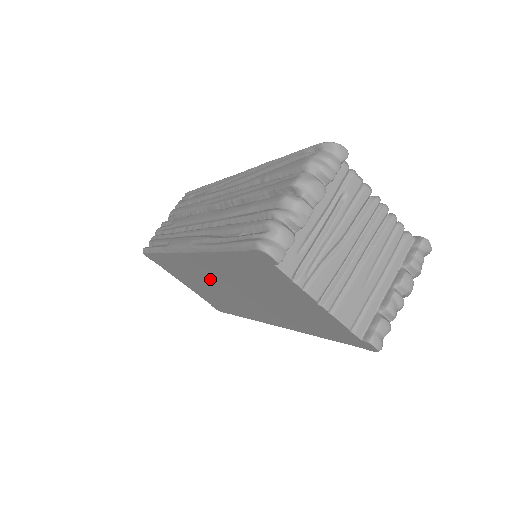
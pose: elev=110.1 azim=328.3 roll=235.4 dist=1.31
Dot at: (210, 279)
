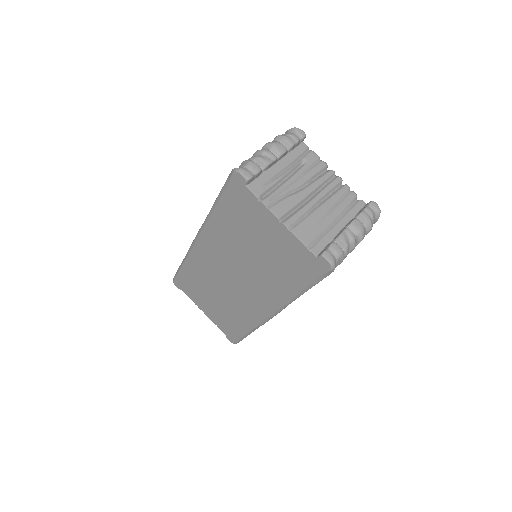
Dot at: (218, 272)
